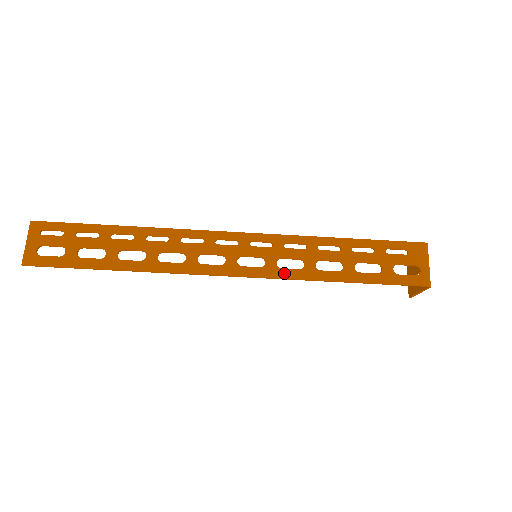
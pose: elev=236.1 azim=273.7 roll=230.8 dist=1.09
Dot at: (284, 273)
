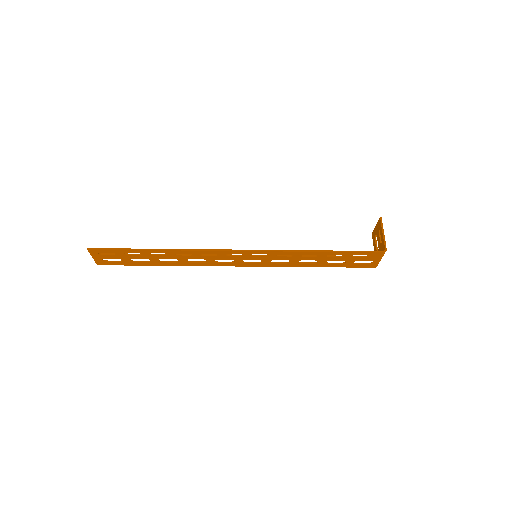
Dot at: (275, 265)
